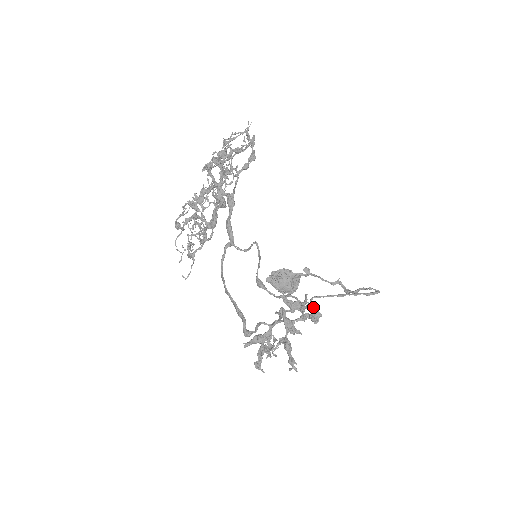
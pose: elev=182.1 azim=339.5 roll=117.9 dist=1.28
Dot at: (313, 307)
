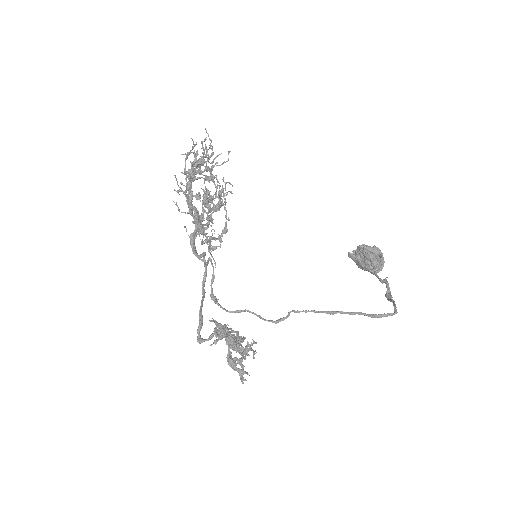
Dot at: (229, 337)
